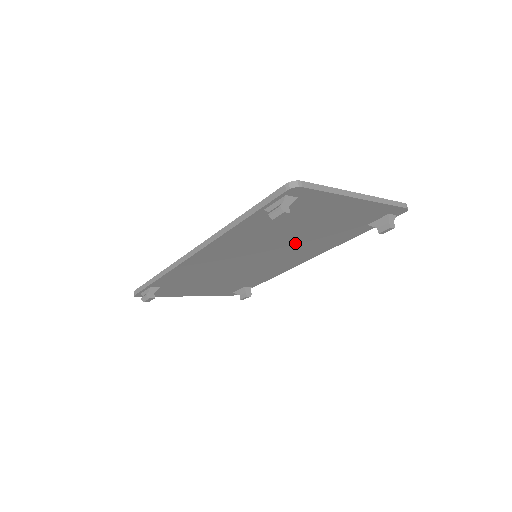
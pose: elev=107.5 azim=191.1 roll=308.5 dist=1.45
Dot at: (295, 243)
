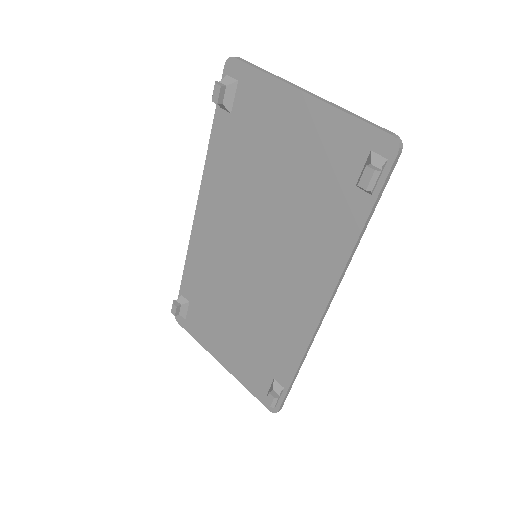
Dot at: (282, 223)
